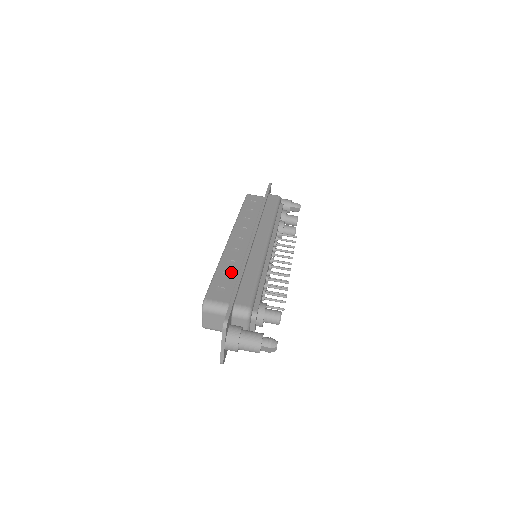
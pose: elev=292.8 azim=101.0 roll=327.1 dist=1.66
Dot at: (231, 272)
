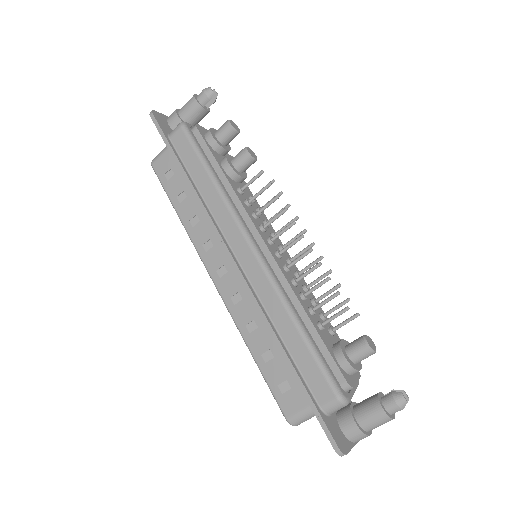
Dot at: (268, 346)
